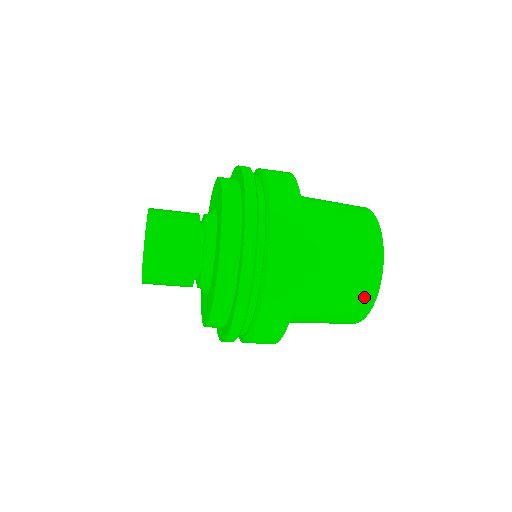
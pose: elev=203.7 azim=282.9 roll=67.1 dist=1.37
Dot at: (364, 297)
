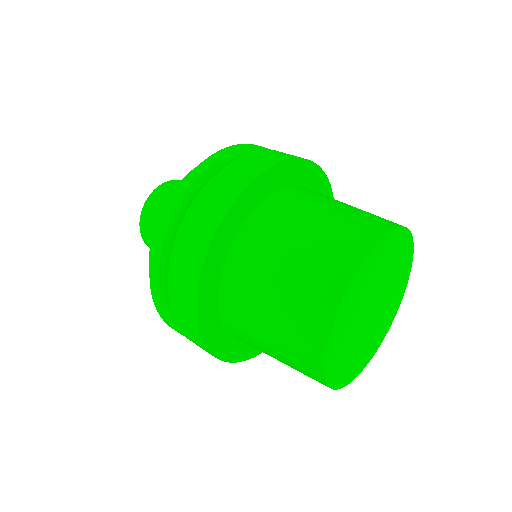
Dot at: occluded
